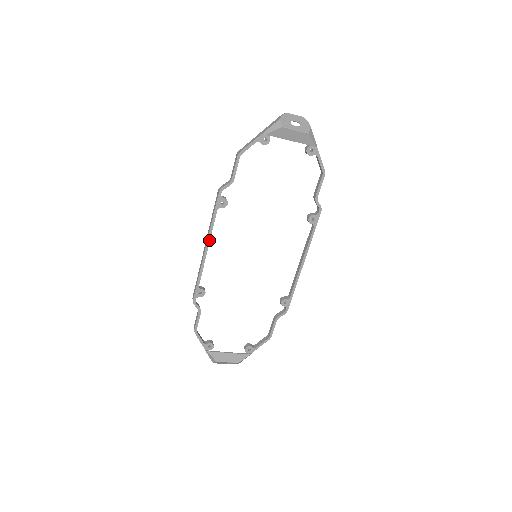
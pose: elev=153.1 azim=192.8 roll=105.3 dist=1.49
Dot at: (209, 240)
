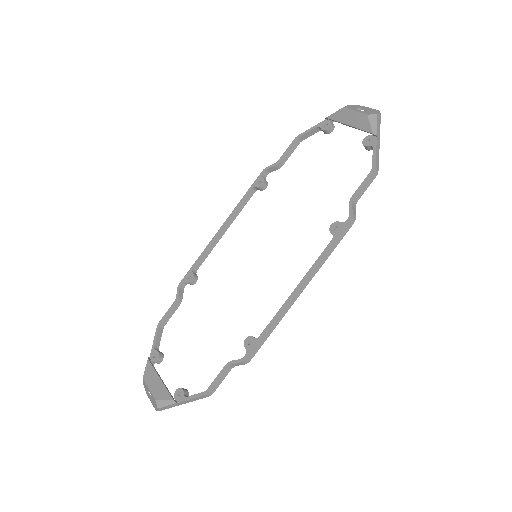
Dot at: (229, 219)
